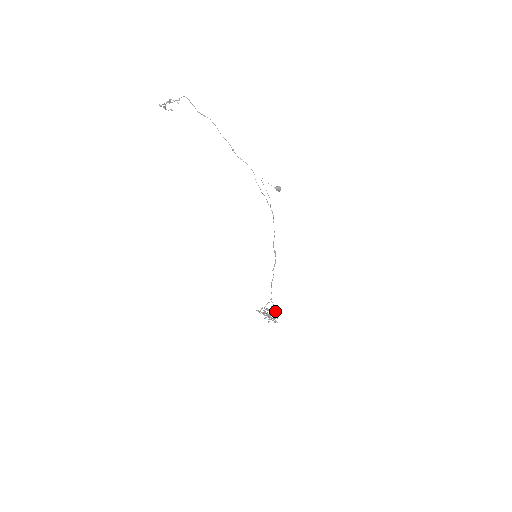
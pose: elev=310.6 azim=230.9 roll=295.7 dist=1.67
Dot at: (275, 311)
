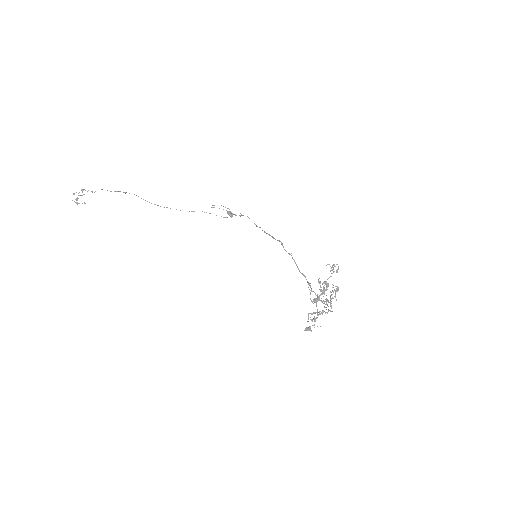
Dot at: occluded
